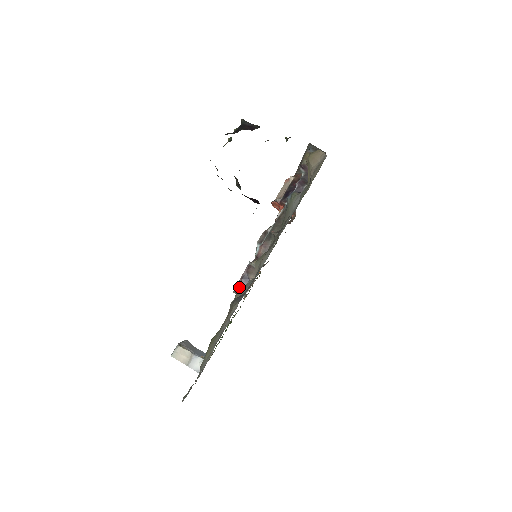
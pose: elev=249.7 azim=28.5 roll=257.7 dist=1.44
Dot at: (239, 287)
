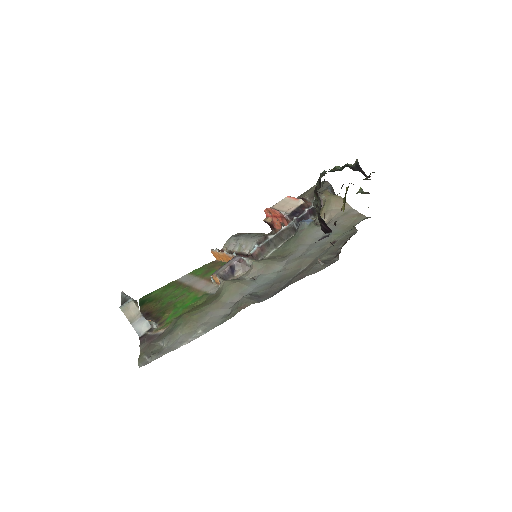
Dot at: (224, 274)
